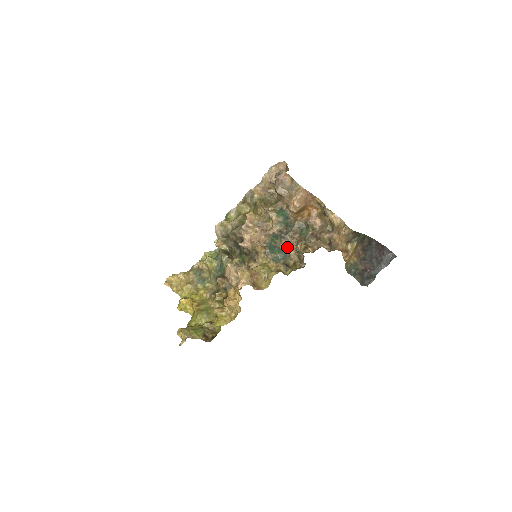
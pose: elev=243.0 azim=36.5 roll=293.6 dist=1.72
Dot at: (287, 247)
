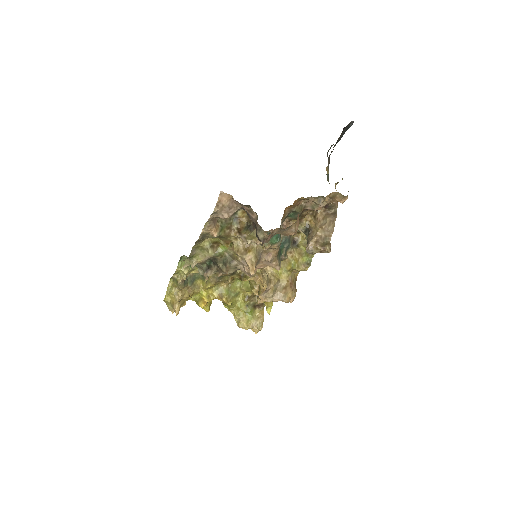
Dot at: occluded
